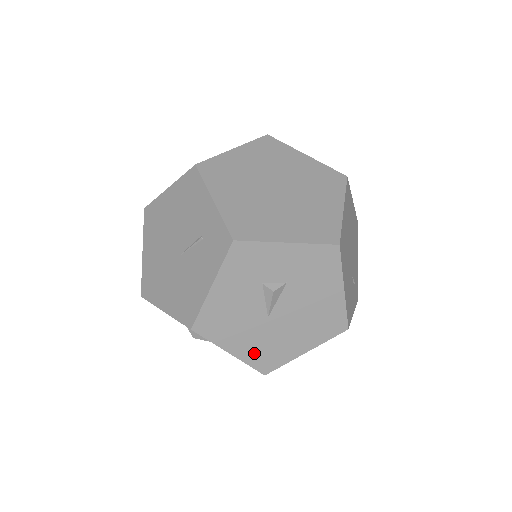
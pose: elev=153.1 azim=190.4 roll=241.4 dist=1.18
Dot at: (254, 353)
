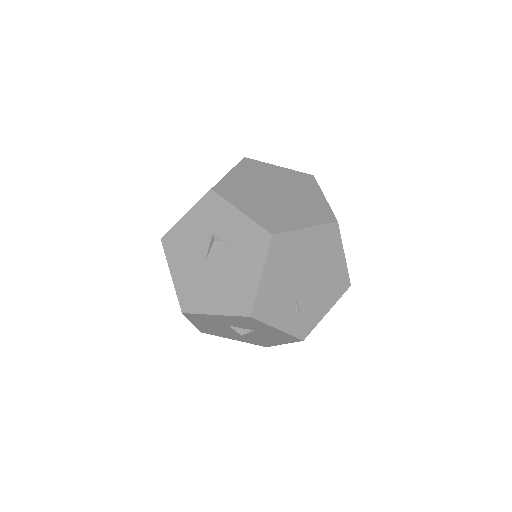
Dot at: (184, 287)
